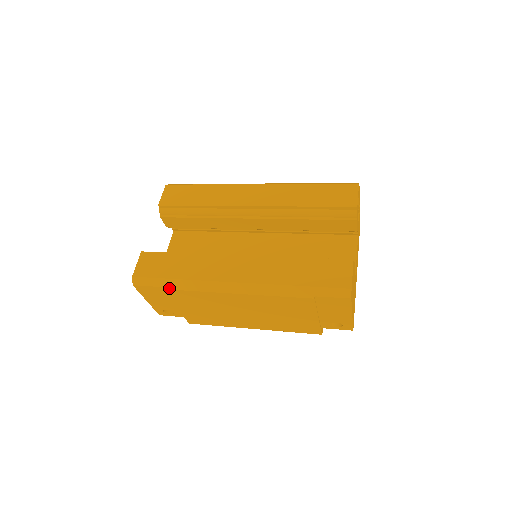
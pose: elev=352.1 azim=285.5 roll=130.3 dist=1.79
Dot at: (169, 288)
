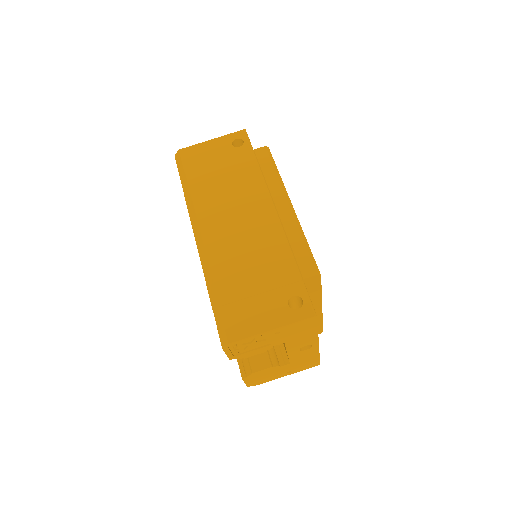
Dot at: occluded
